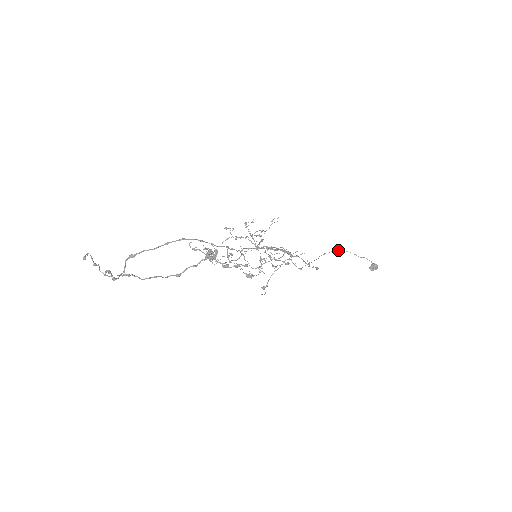
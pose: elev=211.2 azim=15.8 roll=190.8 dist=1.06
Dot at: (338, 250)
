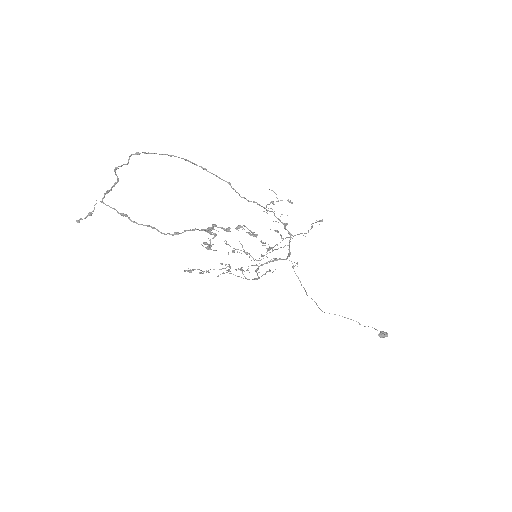
Dot at: occluded
